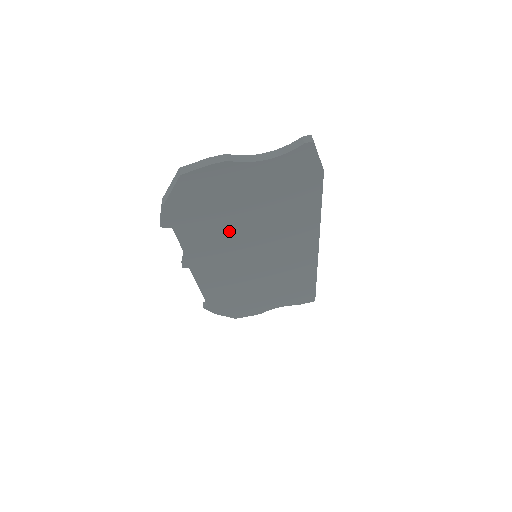
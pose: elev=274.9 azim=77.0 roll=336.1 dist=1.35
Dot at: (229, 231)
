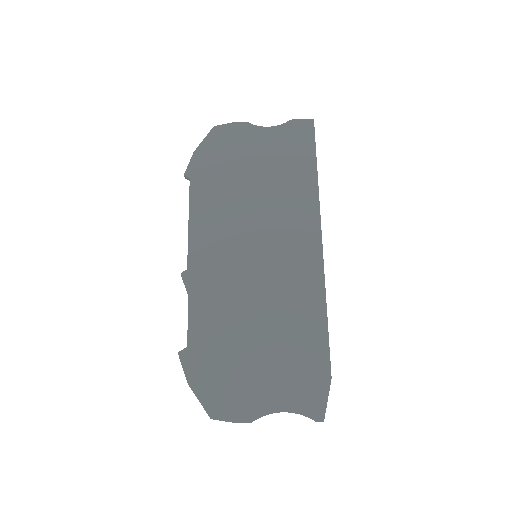
Dot at: (237, 320)
